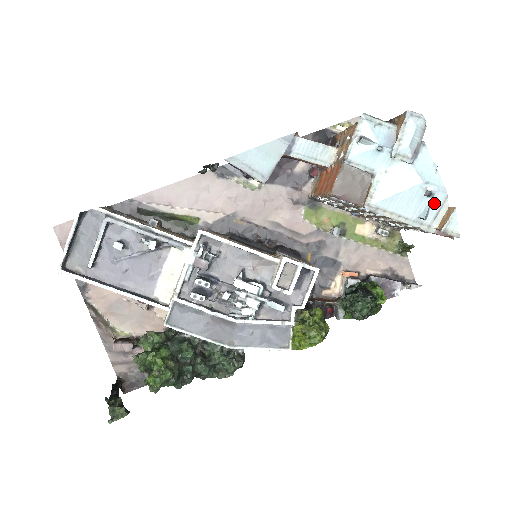
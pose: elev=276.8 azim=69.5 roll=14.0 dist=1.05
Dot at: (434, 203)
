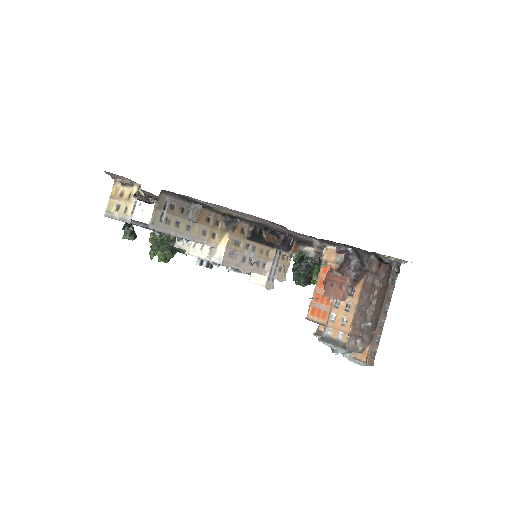
Dot at: occluded
